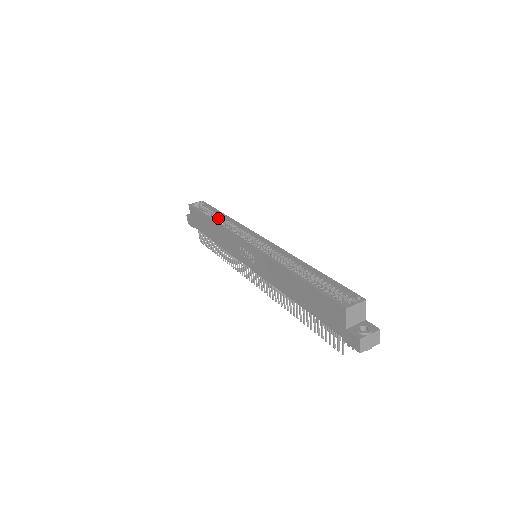
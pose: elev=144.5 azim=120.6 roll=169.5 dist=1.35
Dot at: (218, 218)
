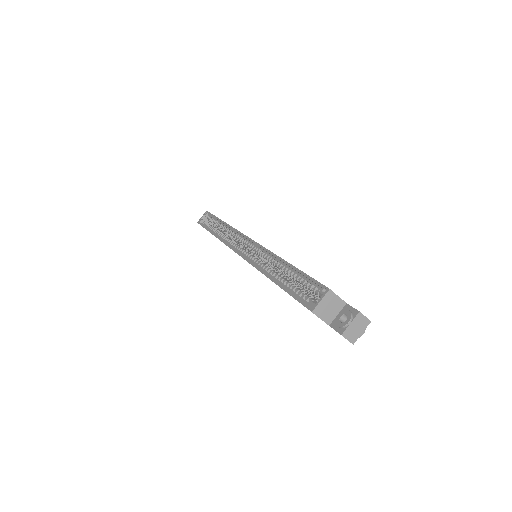
Dot at: (219, 227)
